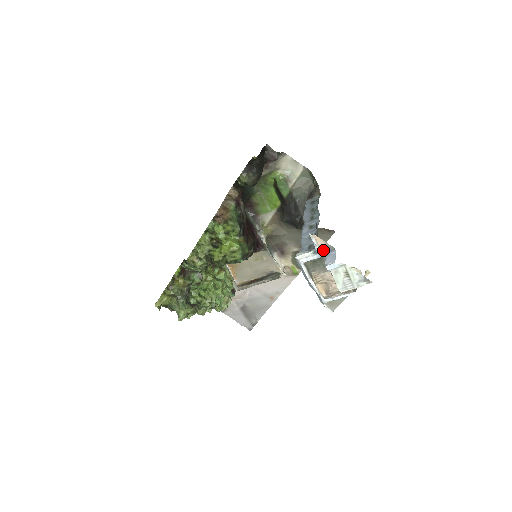
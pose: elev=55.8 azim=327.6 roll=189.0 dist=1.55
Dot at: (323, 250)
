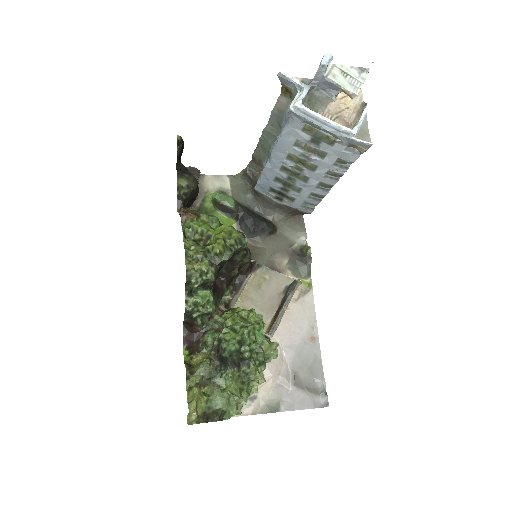
Dot at: (305, 85)
